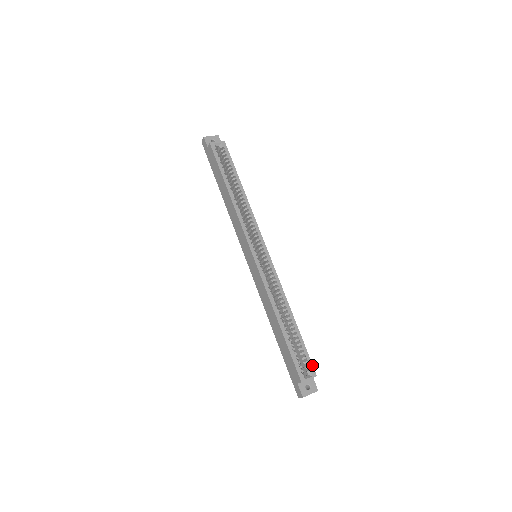
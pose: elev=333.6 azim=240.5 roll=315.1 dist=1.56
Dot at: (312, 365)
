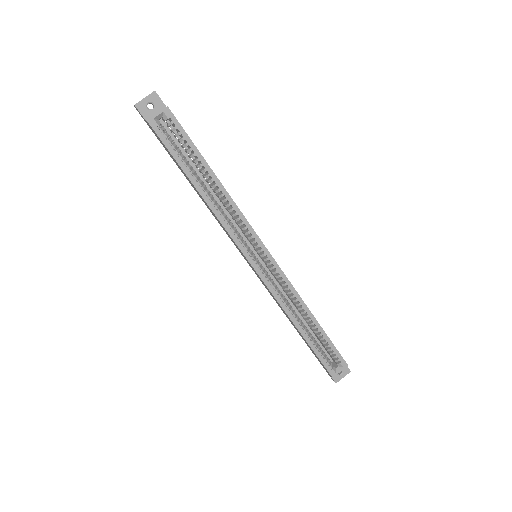
Dot at: (342, 357)
